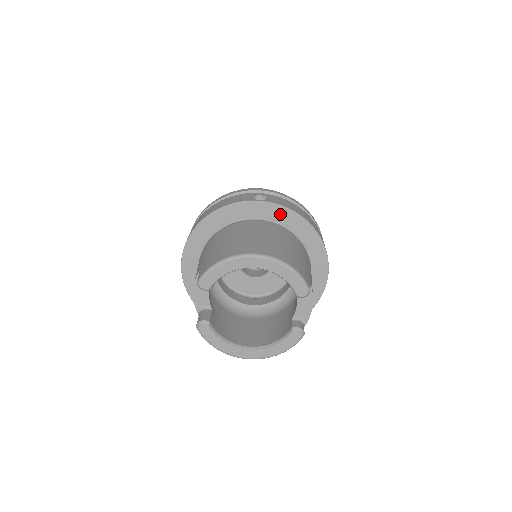
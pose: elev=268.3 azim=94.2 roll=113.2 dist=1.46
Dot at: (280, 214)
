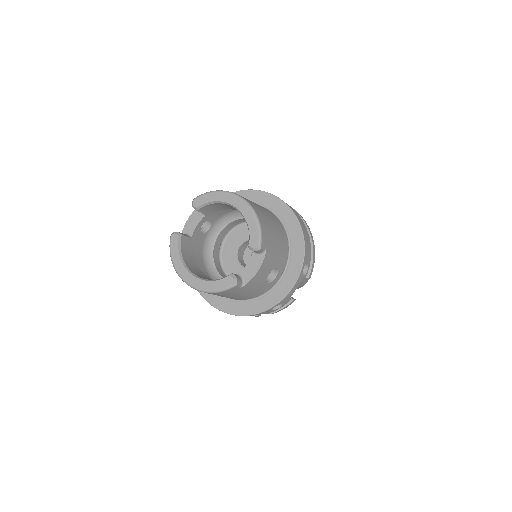
Dot at: (286, 215)
